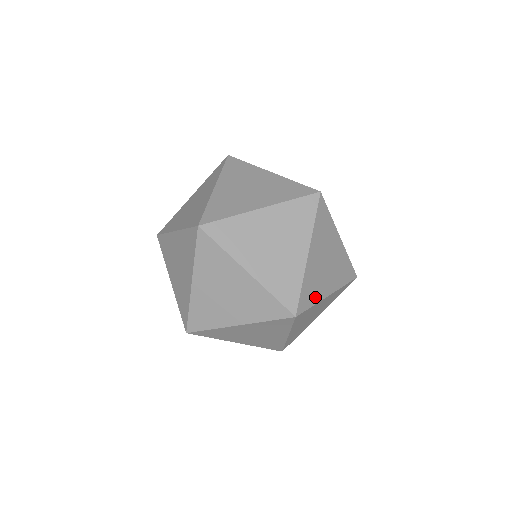
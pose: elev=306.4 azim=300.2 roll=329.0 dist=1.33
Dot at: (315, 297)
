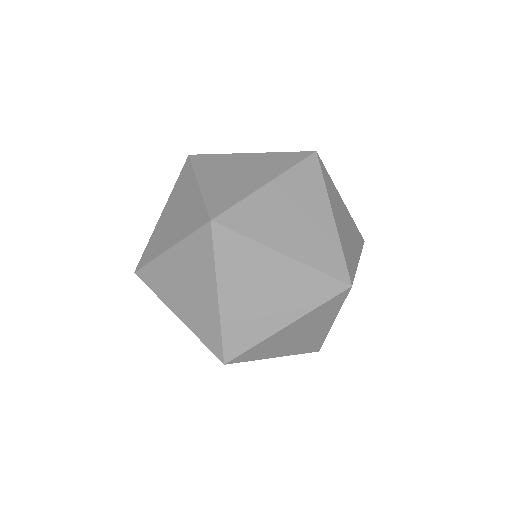
Dot at: (353, 263)
